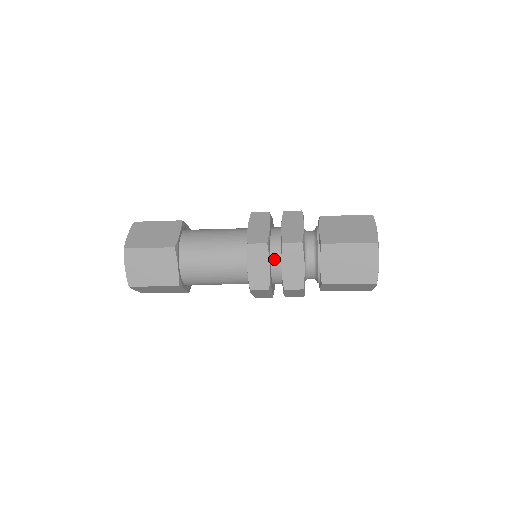
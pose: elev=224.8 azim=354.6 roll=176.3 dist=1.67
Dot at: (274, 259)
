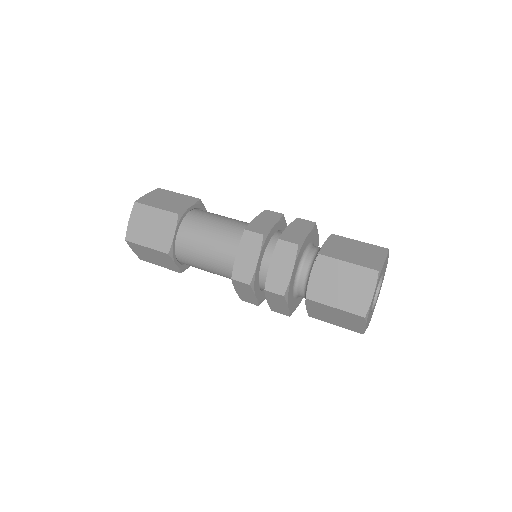
Dot at: (267, 257)
